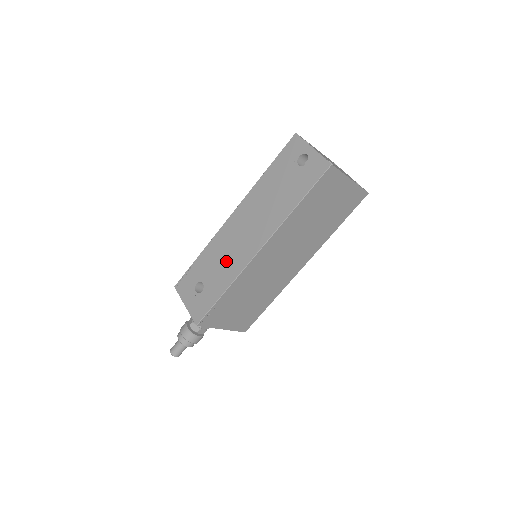
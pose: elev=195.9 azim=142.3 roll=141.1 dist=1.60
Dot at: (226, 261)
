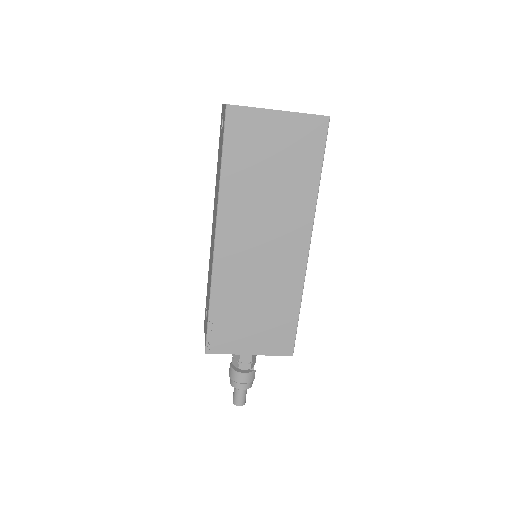
Dot at: (210, 270)
